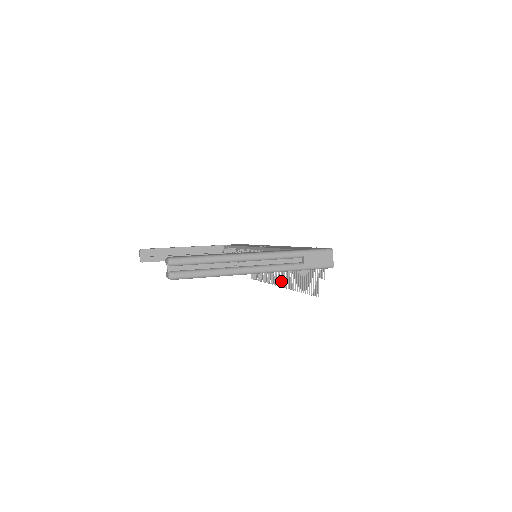
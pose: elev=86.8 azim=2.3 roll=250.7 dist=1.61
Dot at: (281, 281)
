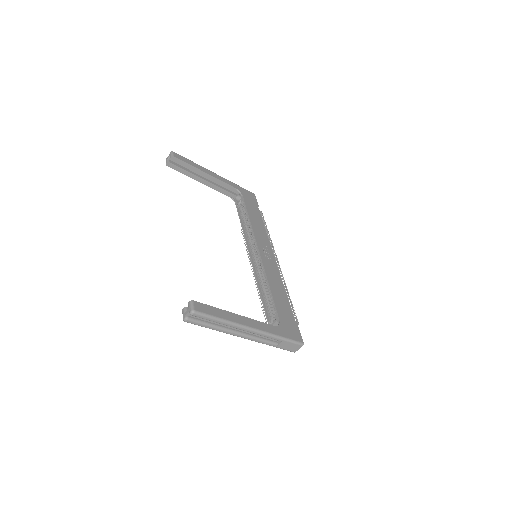
Dot at: occluded
